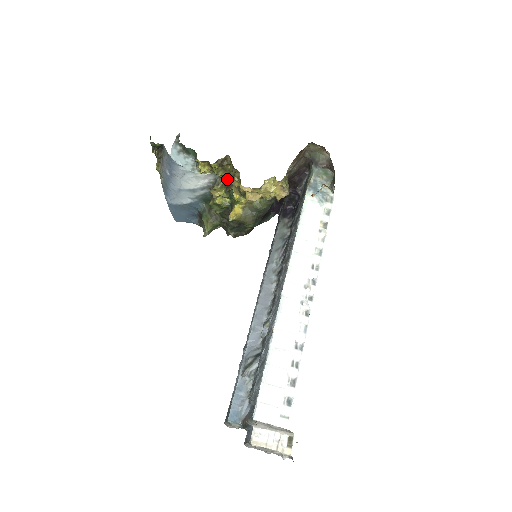
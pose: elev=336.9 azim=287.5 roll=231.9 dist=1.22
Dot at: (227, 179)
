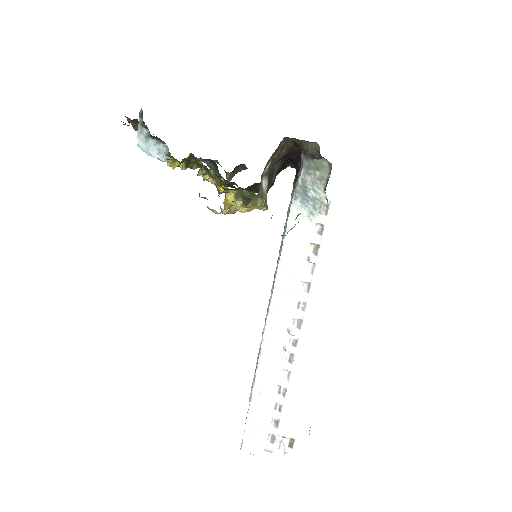
Dot at: occluded
